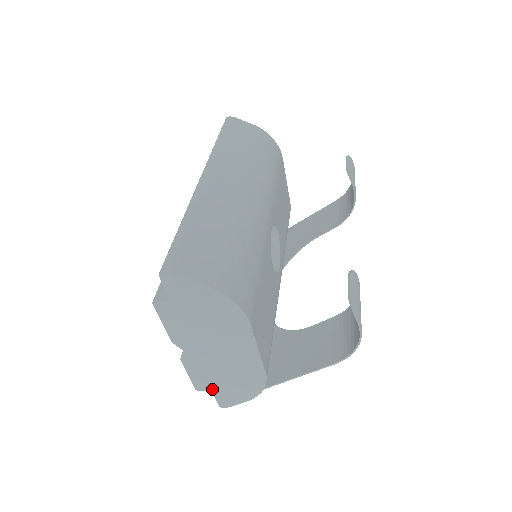
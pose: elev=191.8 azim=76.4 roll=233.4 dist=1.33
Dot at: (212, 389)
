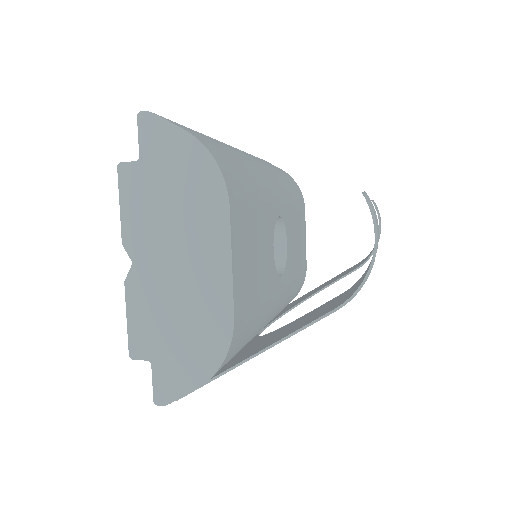
Dot at: (152, 355)
